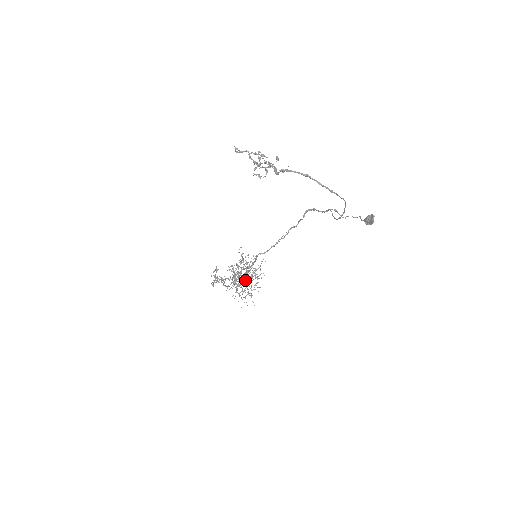
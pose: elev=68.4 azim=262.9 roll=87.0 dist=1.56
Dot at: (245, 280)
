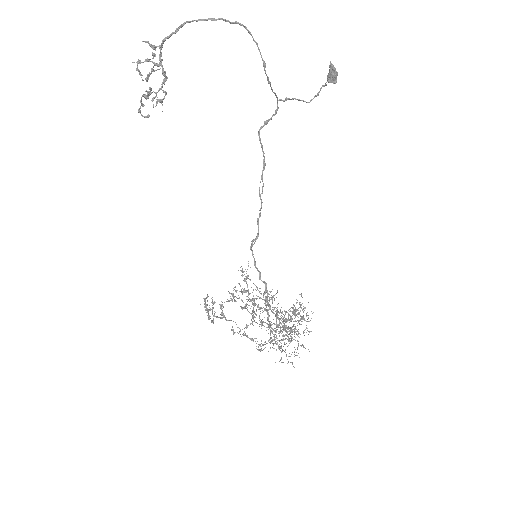
Dot at: (284, 327)
